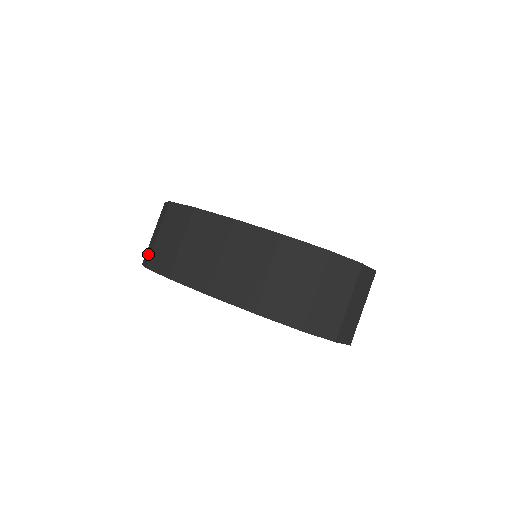
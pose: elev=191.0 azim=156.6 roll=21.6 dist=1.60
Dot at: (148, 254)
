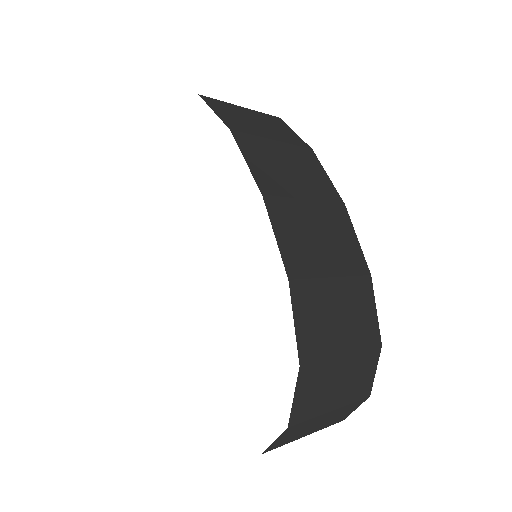
Dot at: occluded
